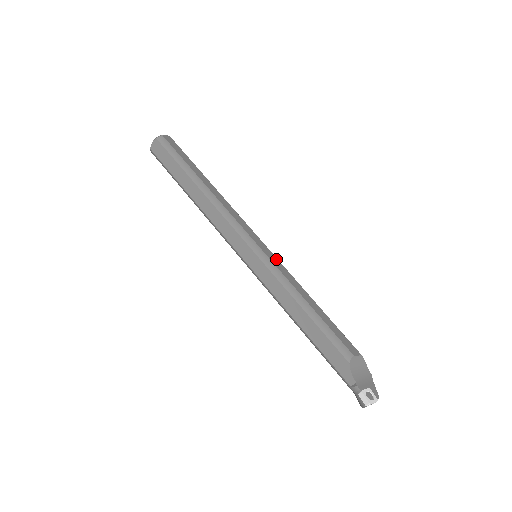
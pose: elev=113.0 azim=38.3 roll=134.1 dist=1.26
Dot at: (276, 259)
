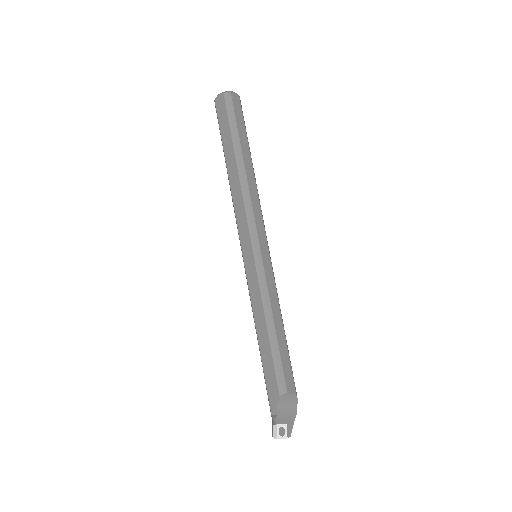
Dot at: (271, 269)
